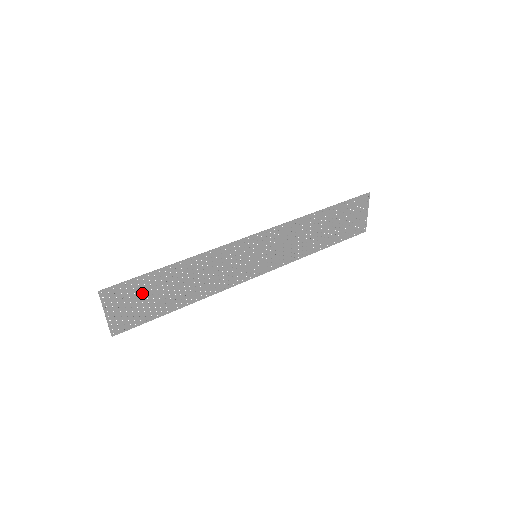
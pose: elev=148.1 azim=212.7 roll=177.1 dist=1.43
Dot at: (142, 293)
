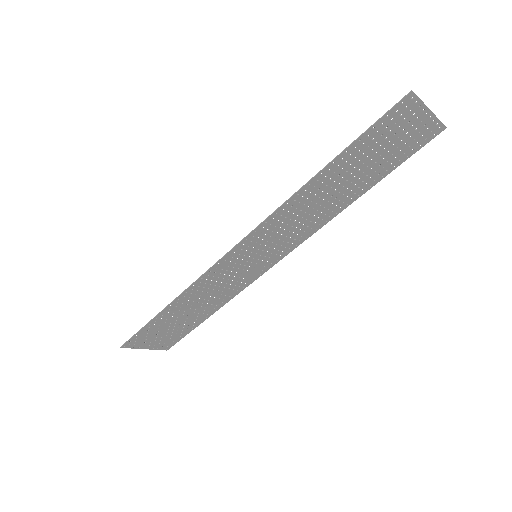
Dot at: (159, 330)
